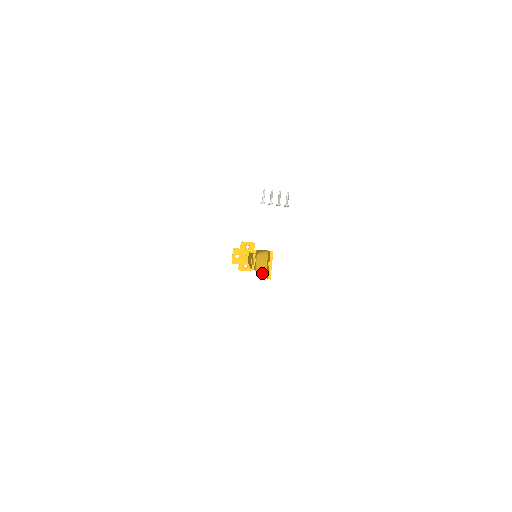
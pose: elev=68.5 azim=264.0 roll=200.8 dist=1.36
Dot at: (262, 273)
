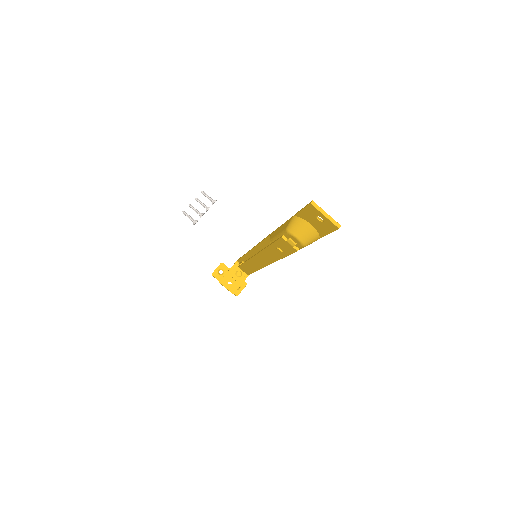
Dot at: (314, 239)
